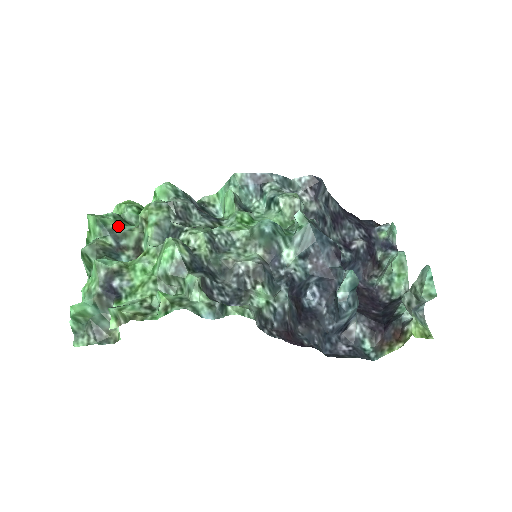
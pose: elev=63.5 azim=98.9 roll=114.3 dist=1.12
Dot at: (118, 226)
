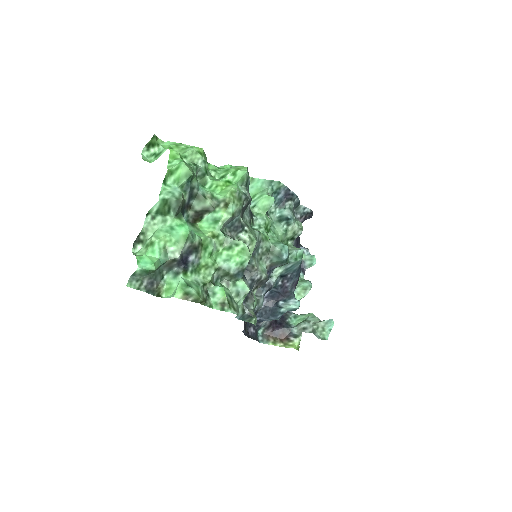
Dot at: (197, 185)
